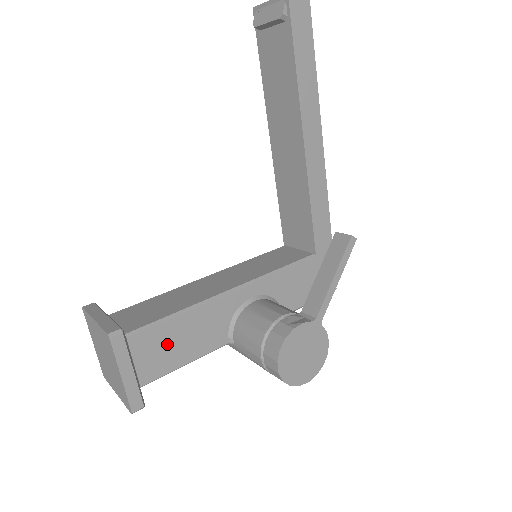
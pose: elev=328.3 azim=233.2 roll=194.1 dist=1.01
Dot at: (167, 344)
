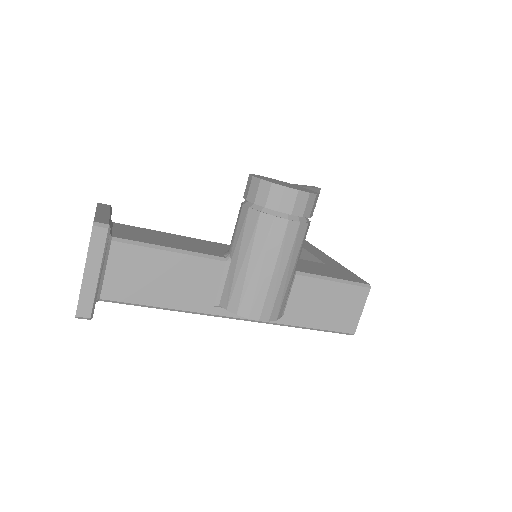
Dot at: (151, 236)
